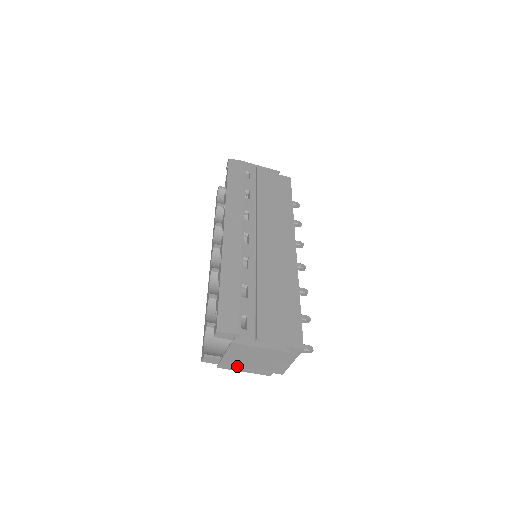
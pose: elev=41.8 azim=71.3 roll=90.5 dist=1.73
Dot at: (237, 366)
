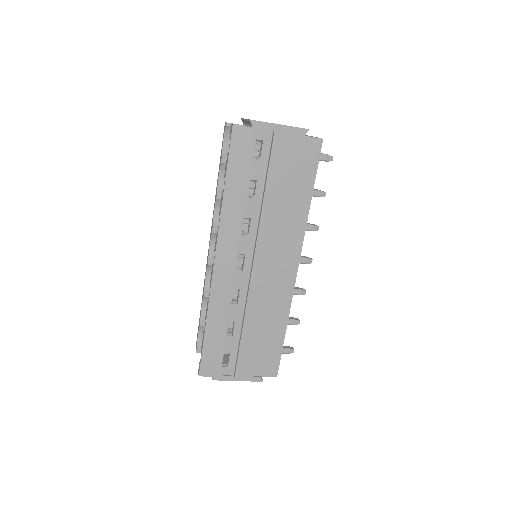
Dot at: occluded
